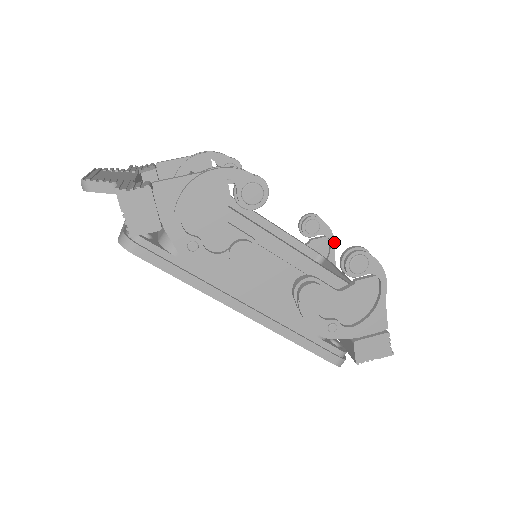
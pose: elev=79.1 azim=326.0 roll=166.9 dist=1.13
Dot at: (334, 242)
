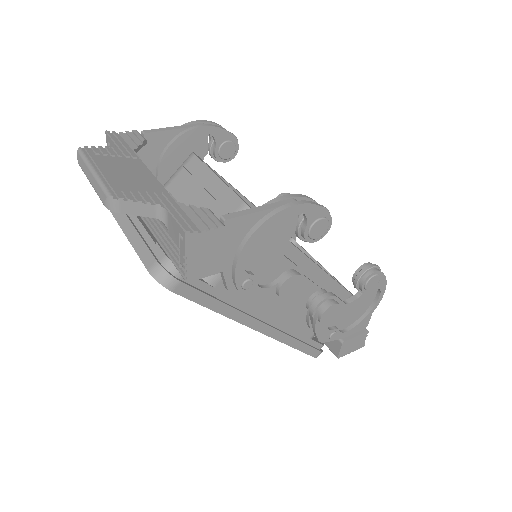
Dot at: occluded
